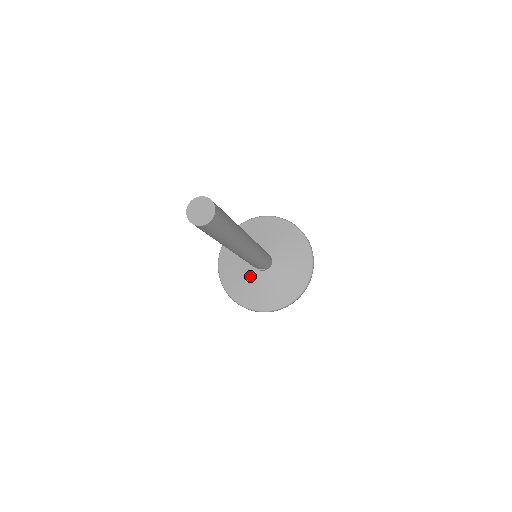
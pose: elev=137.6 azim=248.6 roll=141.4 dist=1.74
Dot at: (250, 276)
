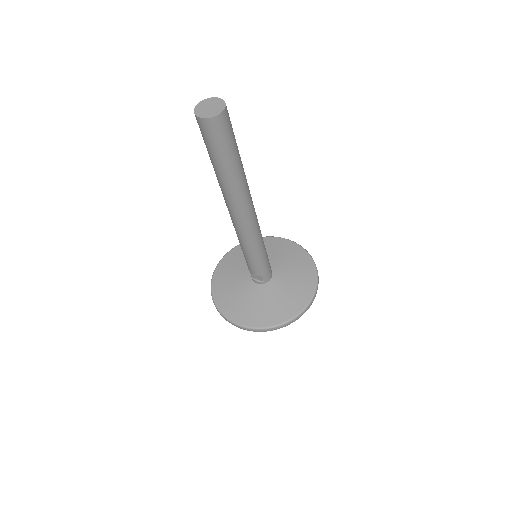
Dot at: (245, 289)
